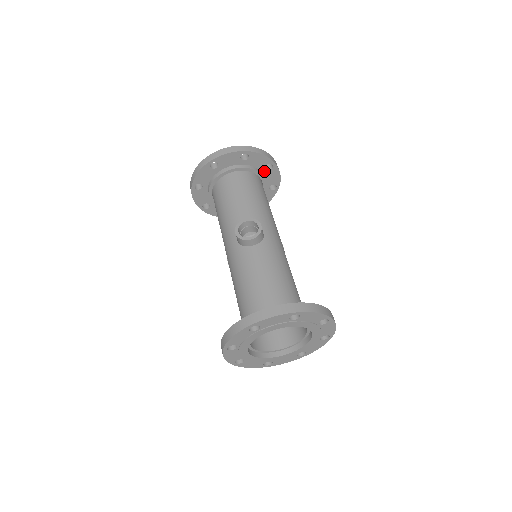
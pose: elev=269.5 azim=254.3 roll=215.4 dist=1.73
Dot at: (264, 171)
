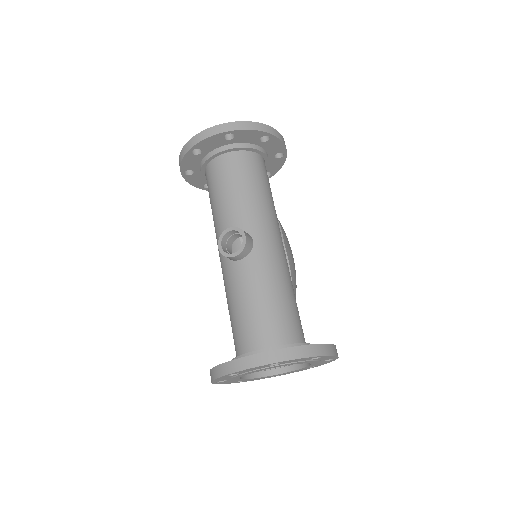
Dot at: (261, 144)
